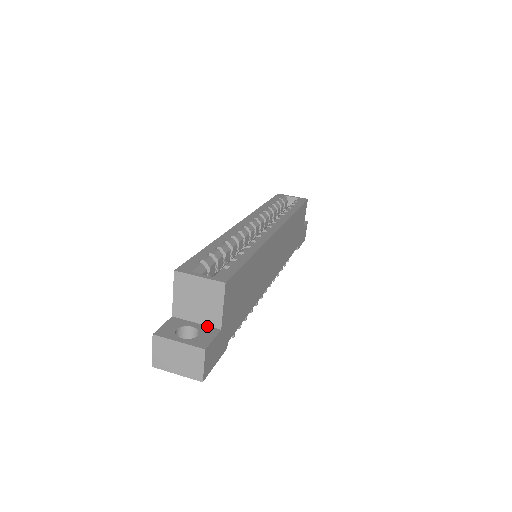
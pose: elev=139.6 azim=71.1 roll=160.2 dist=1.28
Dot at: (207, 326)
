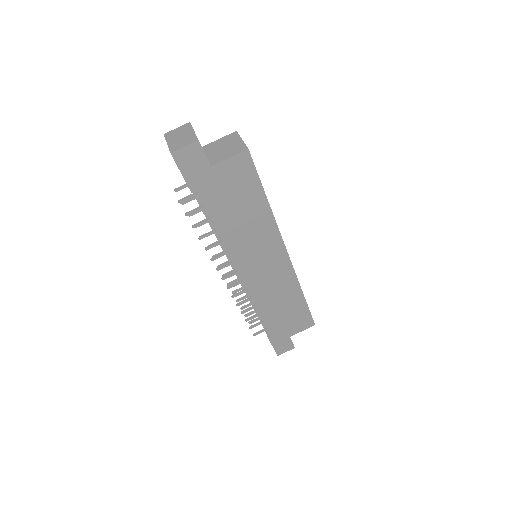
Dot at: (208, 160)
